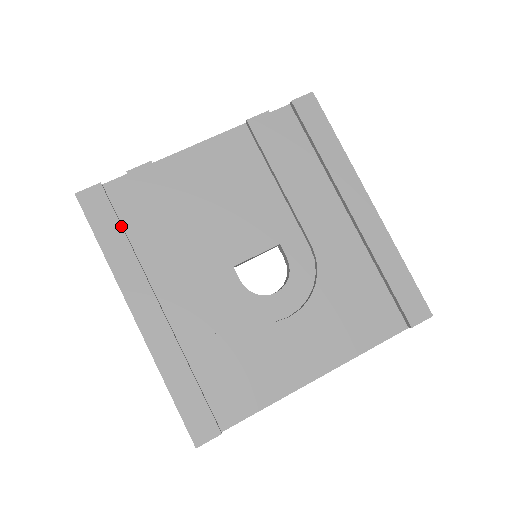
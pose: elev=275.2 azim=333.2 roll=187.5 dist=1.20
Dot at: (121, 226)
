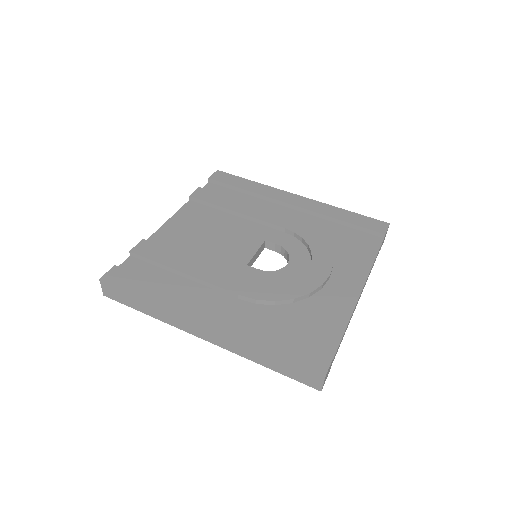
Dot at: (149, 279)
